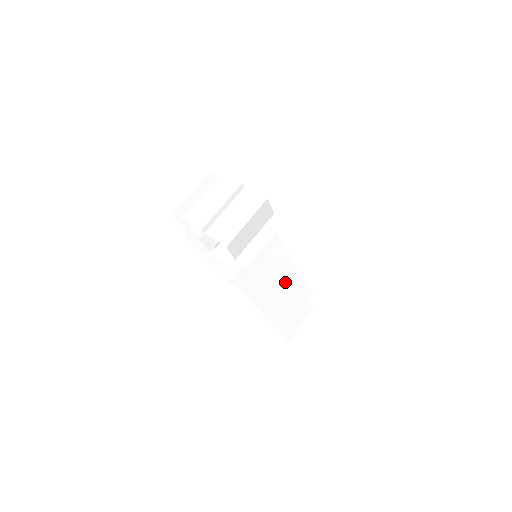
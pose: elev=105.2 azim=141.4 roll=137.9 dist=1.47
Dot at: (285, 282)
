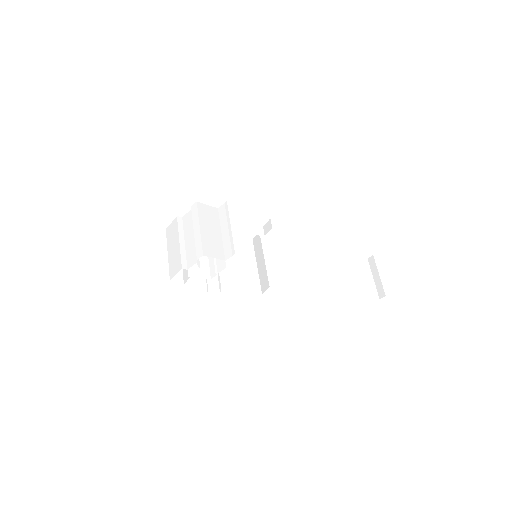
Dot at: (315, 261)
